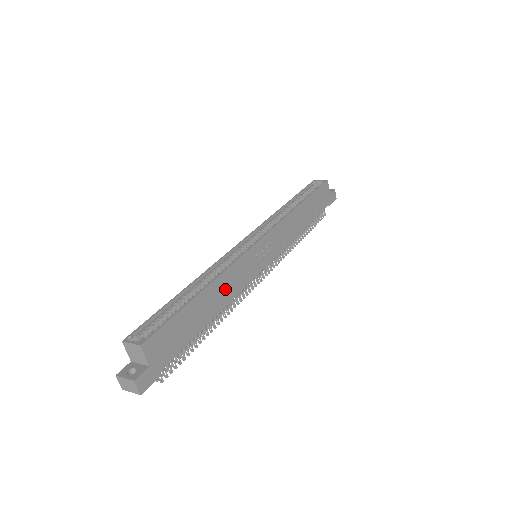
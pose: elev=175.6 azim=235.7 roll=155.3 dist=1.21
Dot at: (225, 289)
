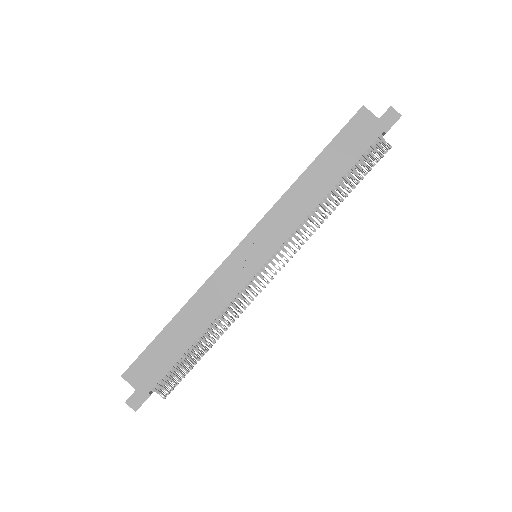
Dot at: (204, 308)
